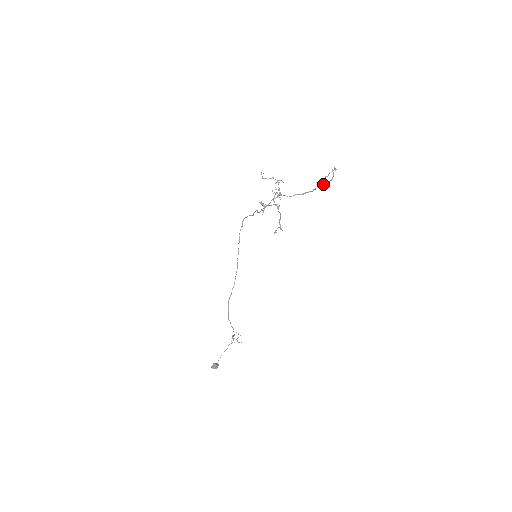
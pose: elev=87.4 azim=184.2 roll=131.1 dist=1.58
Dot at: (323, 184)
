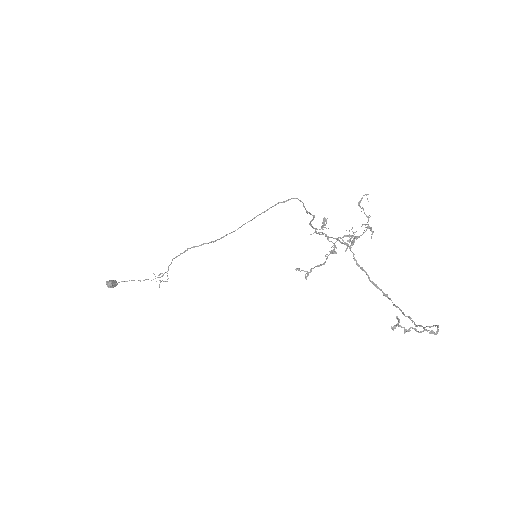
Dot at: occluded
